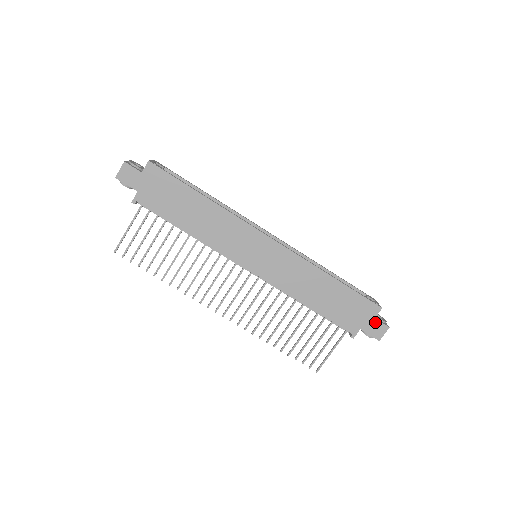
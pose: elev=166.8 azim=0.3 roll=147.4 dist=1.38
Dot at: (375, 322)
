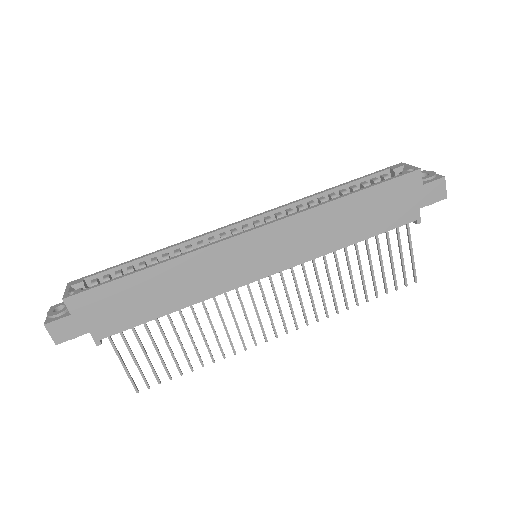
Dot at: (427, 188)
